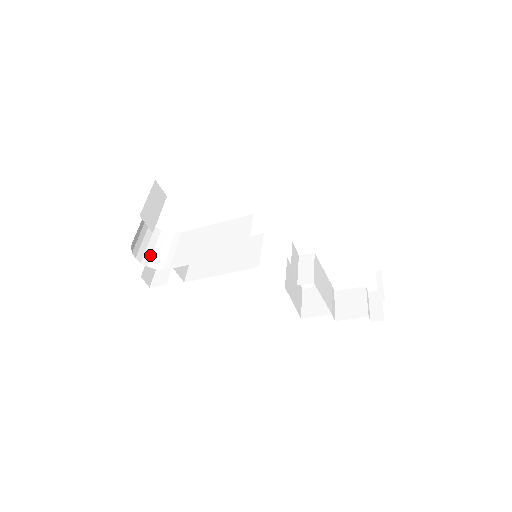
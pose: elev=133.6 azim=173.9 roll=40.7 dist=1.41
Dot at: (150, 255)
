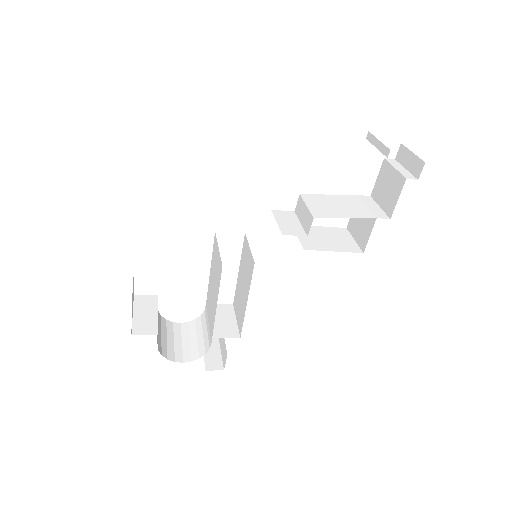
Dot at: (196, 347)
